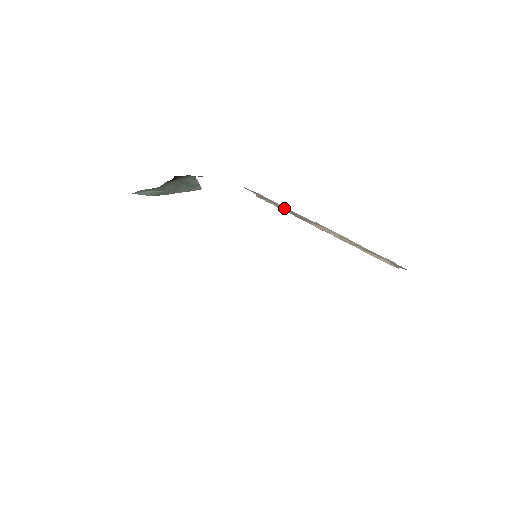
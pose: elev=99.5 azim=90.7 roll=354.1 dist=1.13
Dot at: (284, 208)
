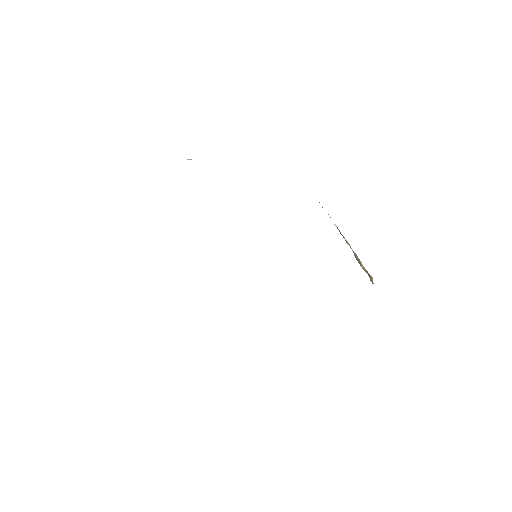
Dot at: occluded
